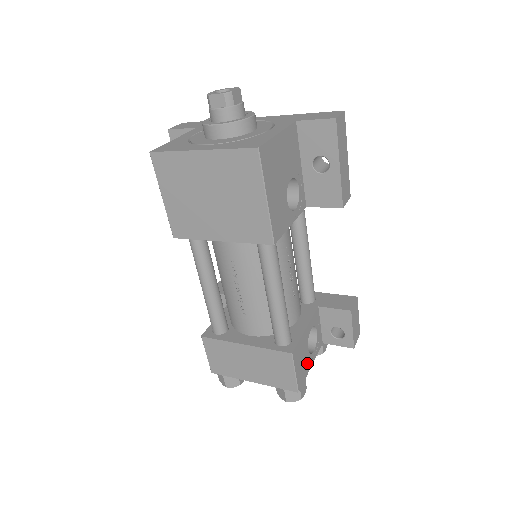
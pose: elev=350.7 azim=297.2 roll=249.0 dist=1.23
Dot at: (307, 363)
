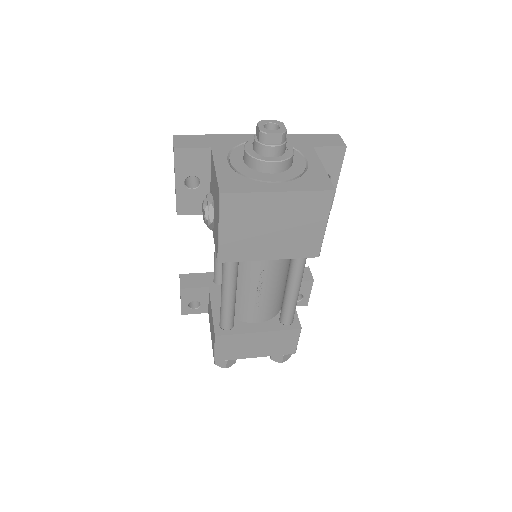
Dot at: occluded
